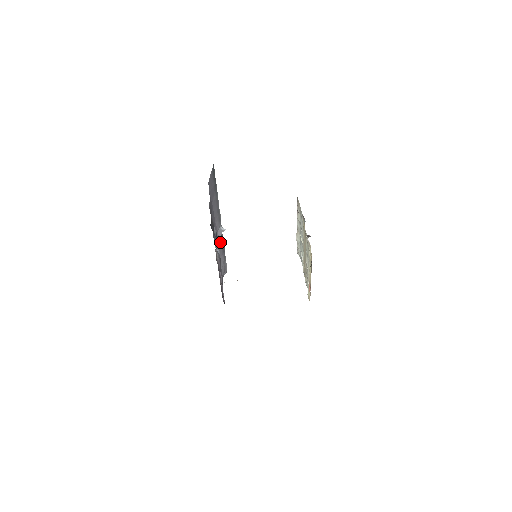
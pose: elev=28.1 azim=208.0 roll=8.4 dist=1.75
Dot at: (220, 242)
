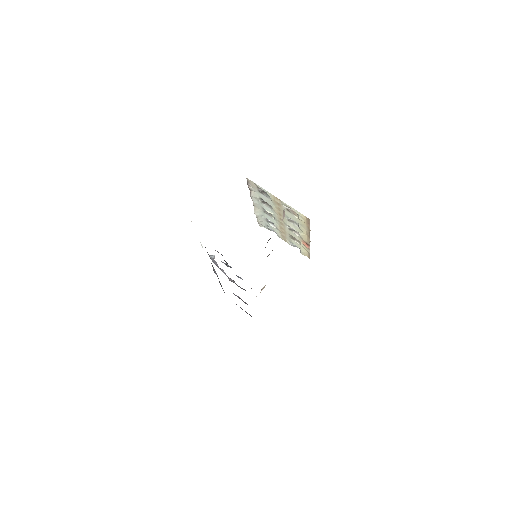
Dot at: (214, 270)
